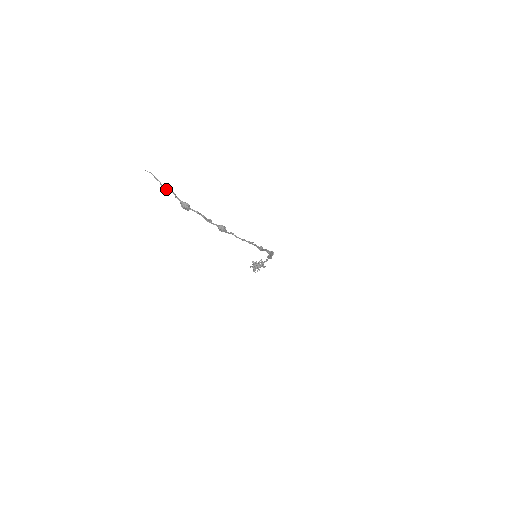
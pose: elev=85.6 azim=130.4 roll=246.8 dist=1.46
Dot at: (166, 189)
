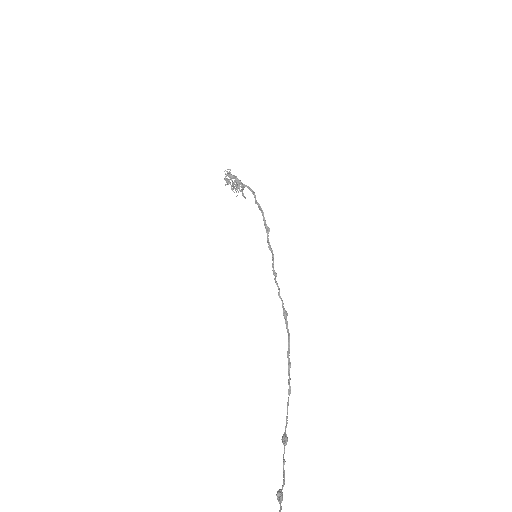
Dot at: out of frame
